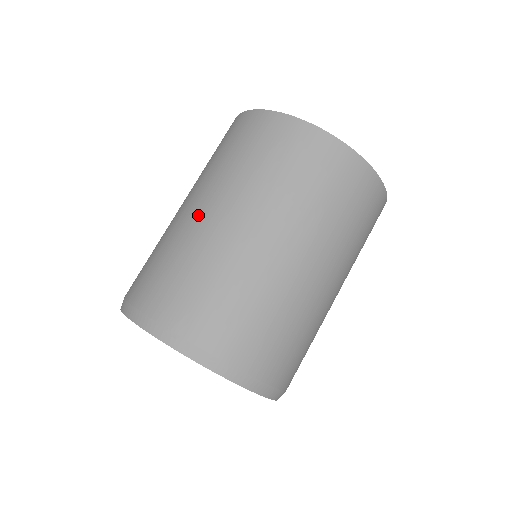
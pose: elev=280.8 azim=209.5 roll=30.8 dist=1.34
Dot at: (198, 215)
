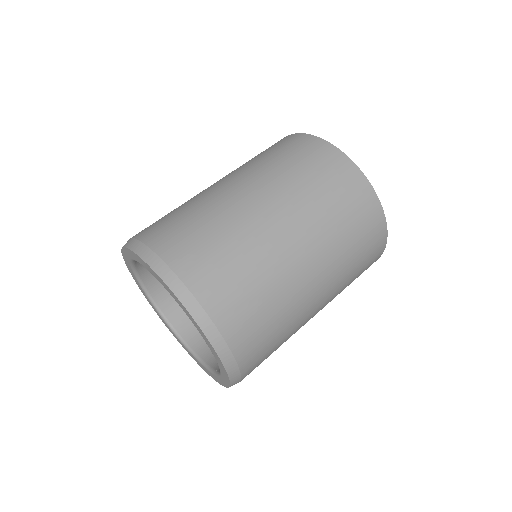
Dot at: (228, 190)
